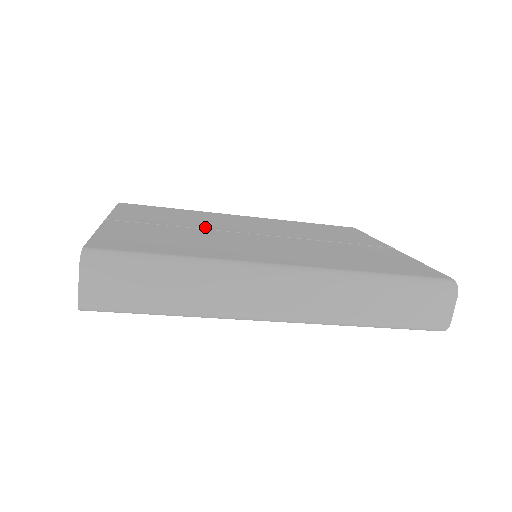
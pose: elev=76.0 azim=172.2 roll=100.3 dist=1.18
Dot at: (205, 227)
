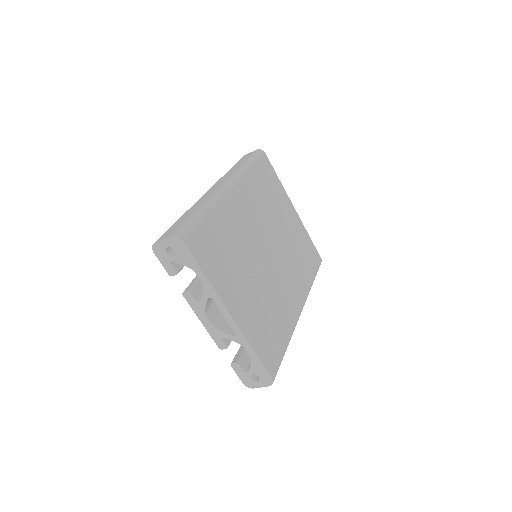
Dot at: (253, 267)
